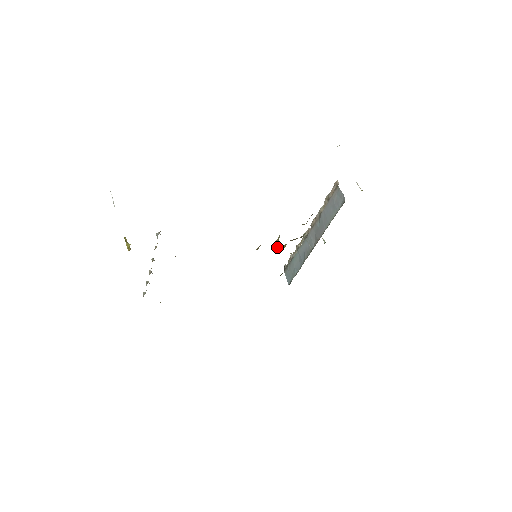
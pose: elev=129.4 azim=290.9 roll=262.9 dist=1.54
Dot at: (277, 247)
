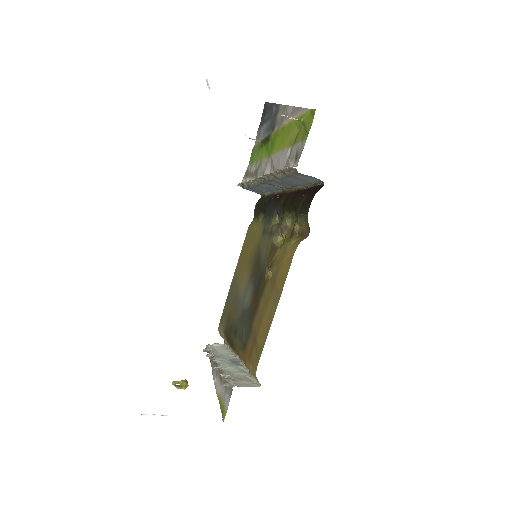
Dot at: (272, 241)
